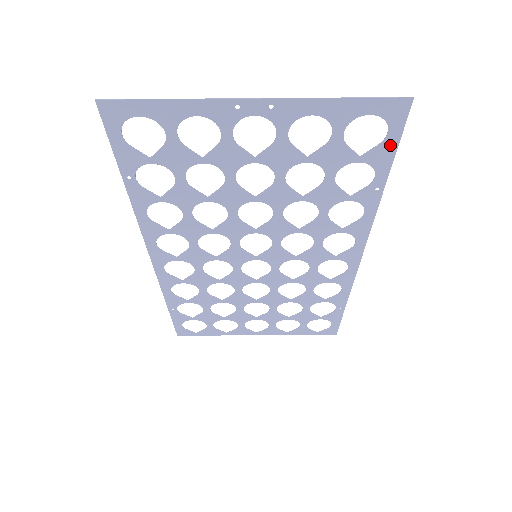
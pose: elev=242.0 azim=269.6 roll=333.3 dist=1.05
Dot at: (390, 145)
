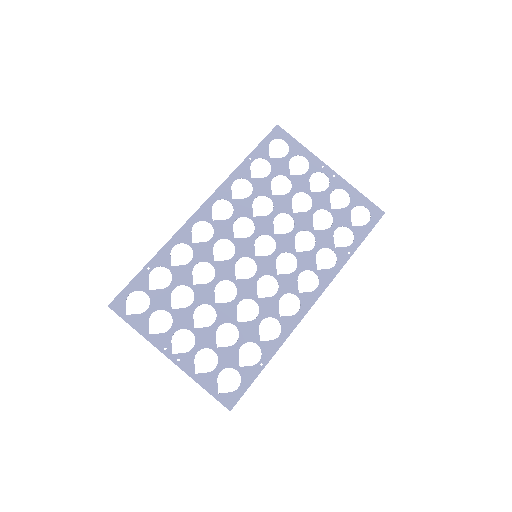
Dot at: (367, 230)
